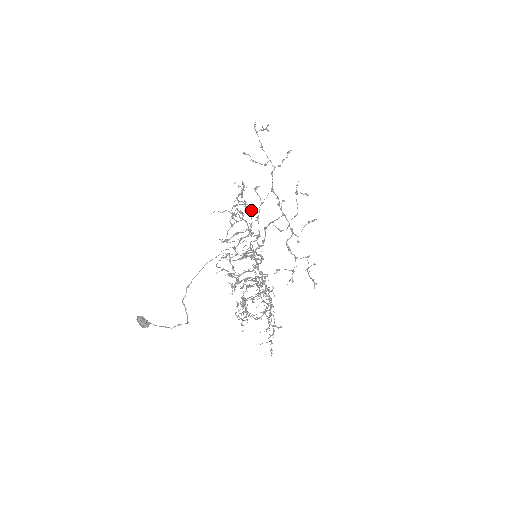
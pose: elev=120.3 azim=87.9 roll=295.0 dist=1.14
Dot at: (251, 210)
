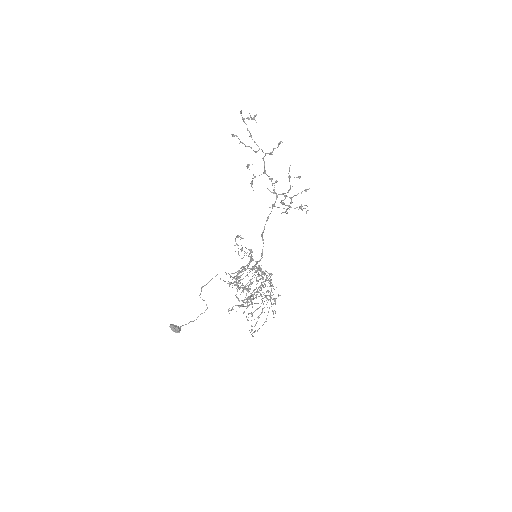
Dot at: (250, 252)
